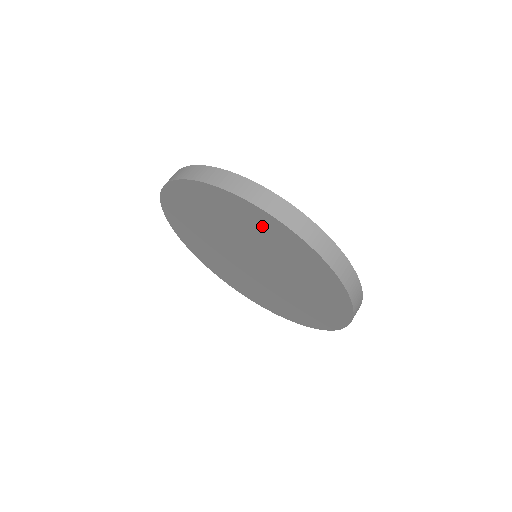
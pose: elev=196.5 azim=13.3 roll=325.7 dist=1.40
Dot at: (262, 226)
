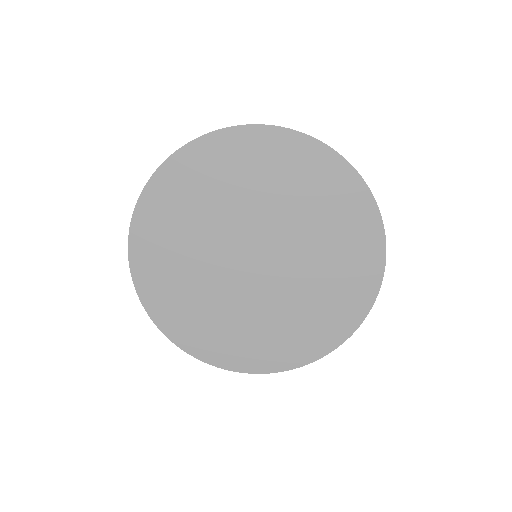
Dot at: (344, 207)
